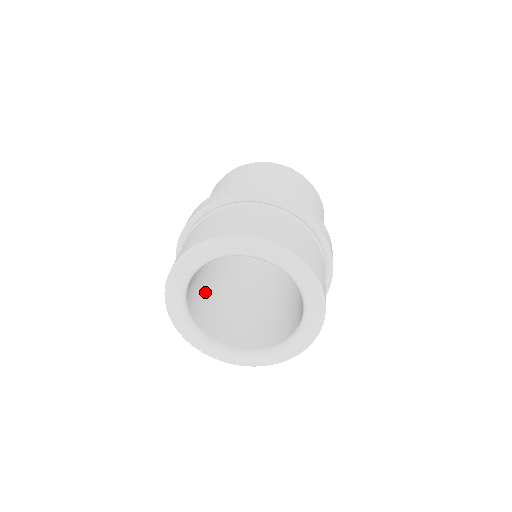
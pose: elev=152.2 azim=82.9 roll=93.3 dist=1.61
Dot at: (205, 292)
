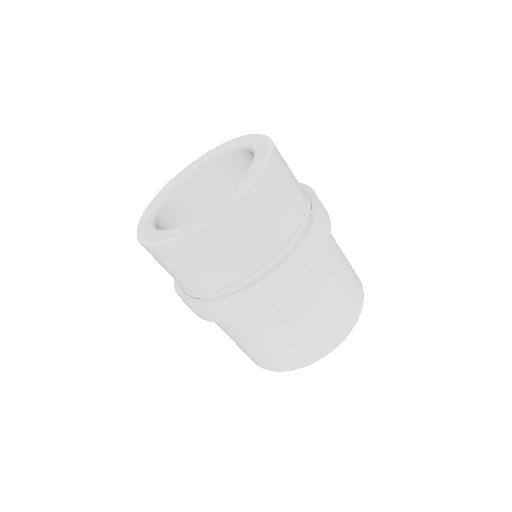
Dot at: occluded
